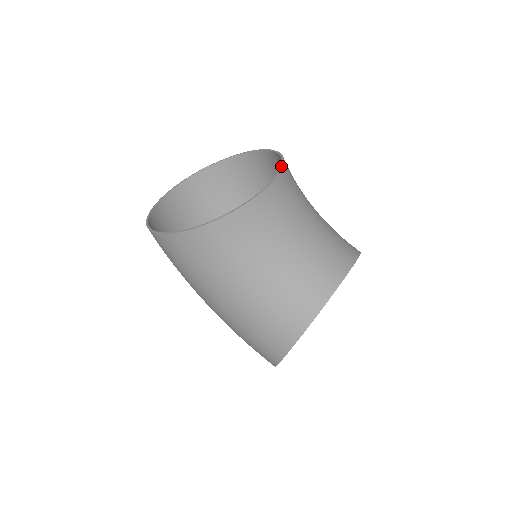
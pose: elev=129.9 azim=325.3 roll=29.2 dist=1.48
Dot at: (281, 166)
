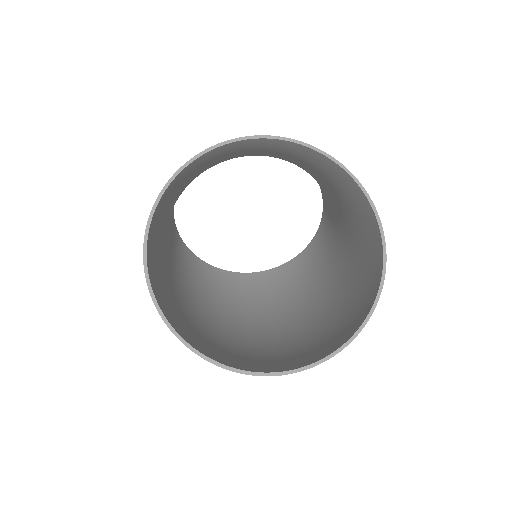
Dot at: occluded
